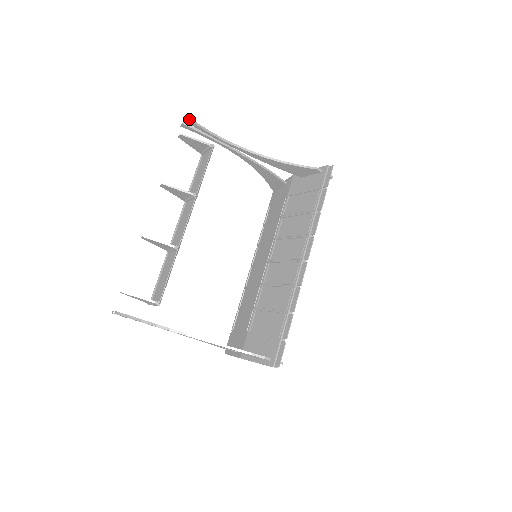
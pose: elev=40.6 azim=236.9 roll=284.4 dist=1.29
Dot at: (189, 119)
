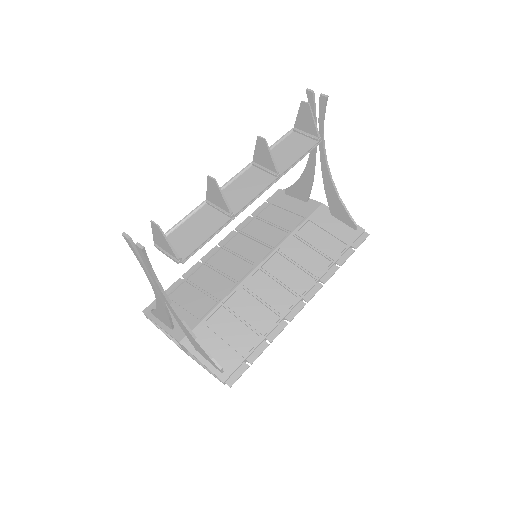
Dot at: (327, 98)
